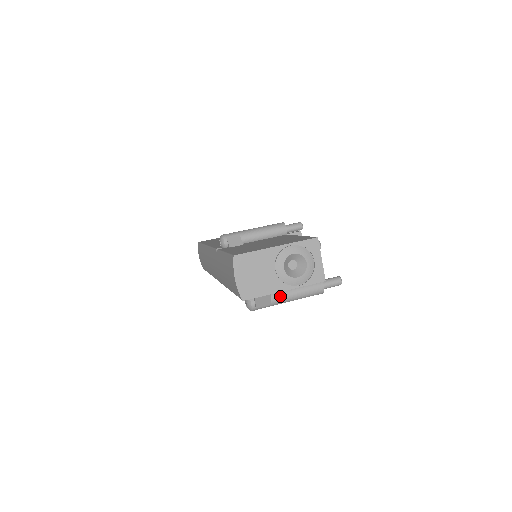
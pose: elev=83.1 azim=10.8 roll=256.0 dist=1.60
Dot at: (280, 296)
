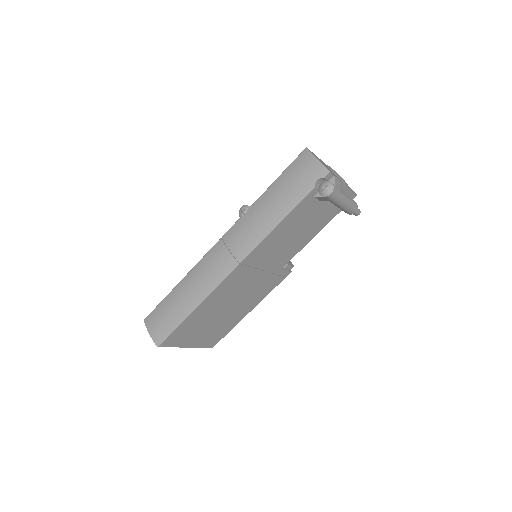
Dot at: (341, 191)
